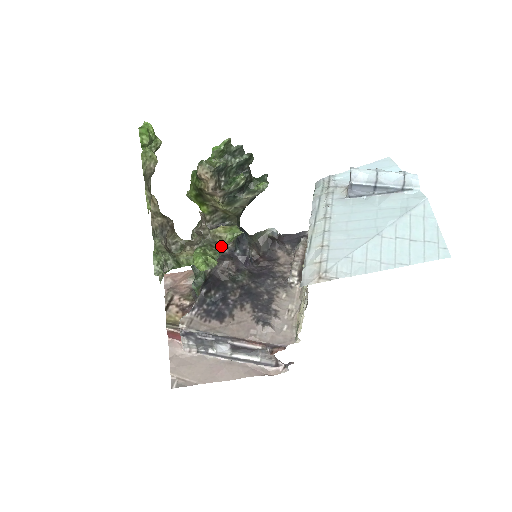
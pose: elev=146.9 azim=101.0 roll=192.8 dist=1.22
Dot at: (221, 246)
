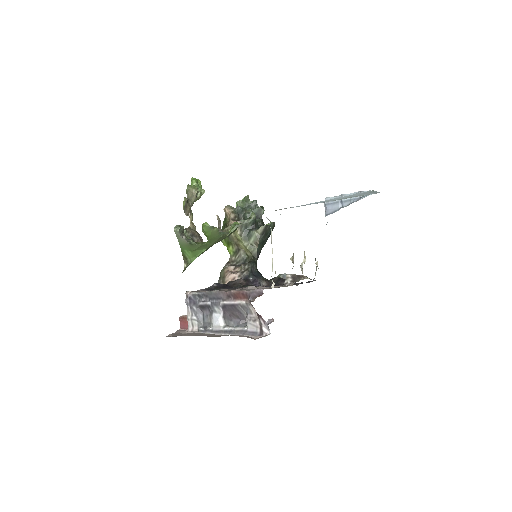
Dot at: (226, 233)
